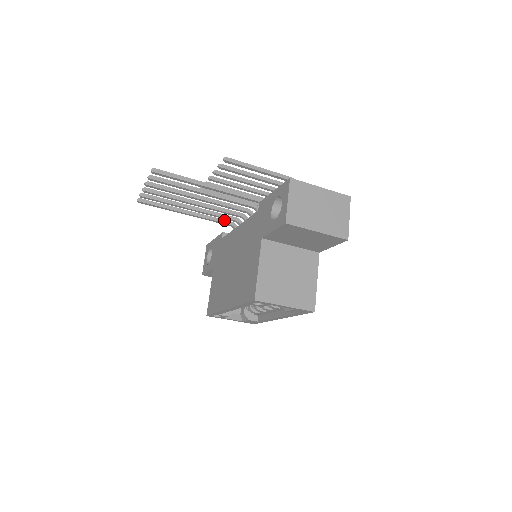
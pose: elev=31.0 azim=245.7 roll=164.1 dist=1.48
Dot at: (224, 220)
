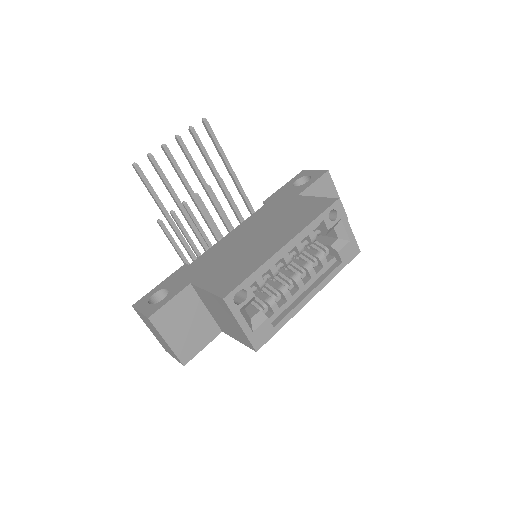
Dot at: (190, 249)
